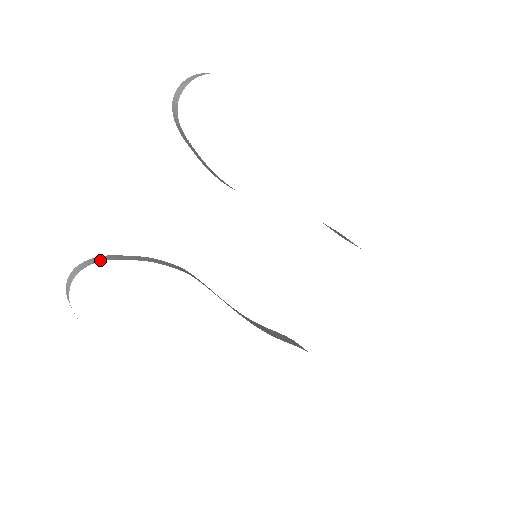
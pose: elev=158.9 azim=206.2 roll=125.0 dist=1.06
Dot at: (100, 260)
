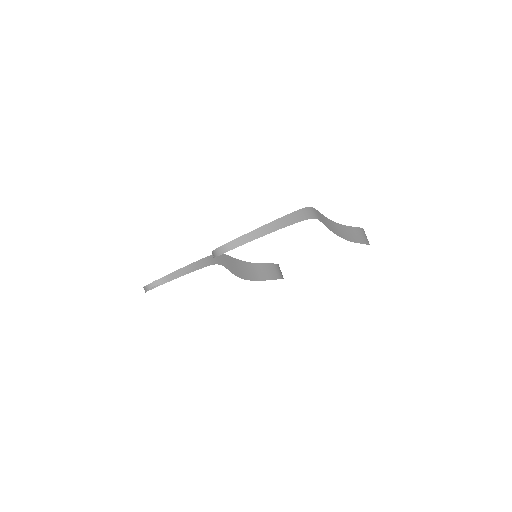
Dot at: (162, 283)
